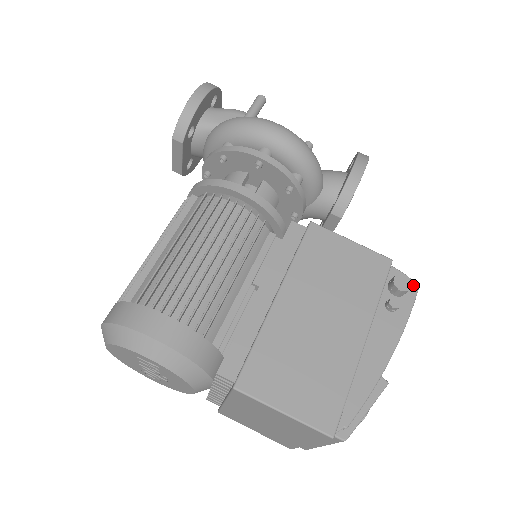
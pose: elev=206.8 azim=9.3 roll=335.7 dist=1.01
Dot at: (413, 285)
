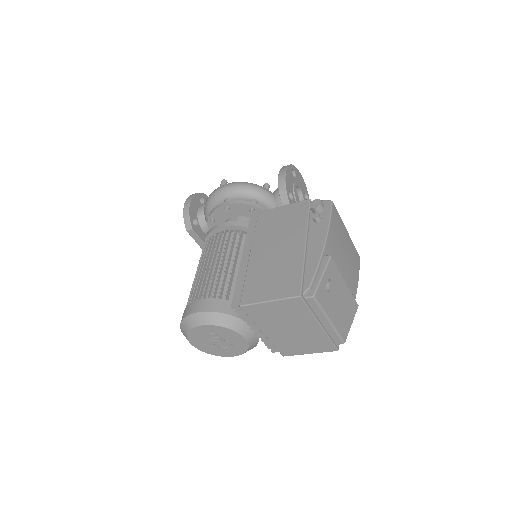
Dot at: (328, 202)
